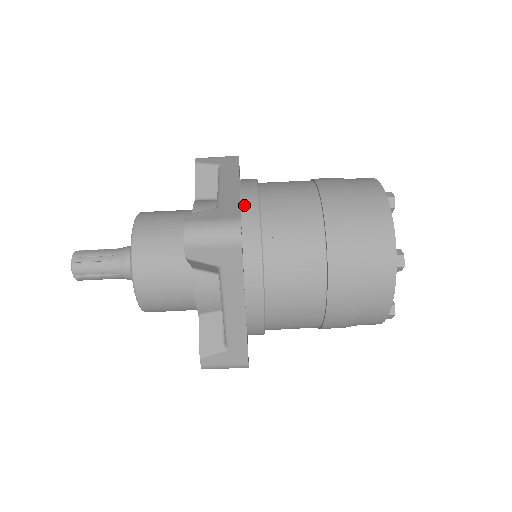
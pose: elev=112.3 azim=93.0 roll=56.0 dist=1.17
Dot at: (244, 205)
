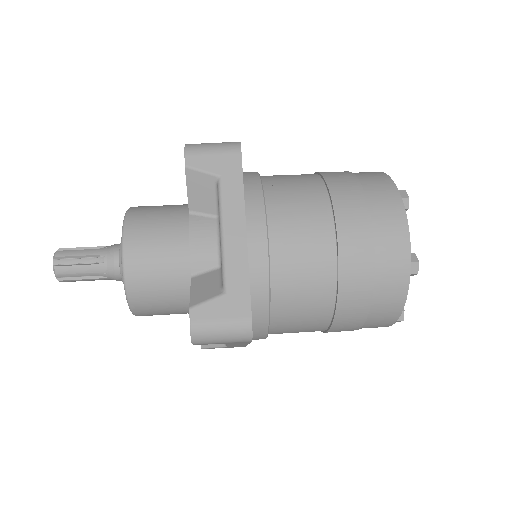
Dot at: occluded
